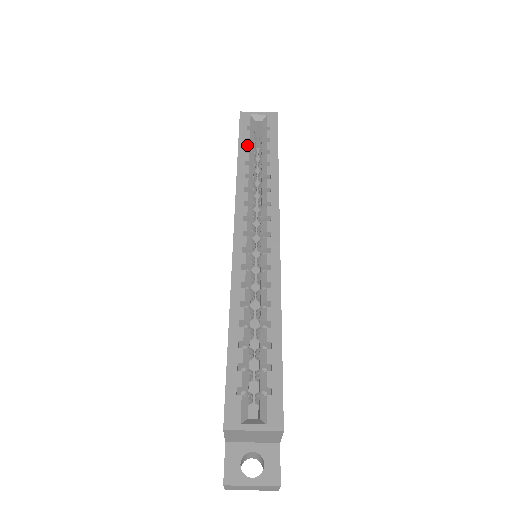
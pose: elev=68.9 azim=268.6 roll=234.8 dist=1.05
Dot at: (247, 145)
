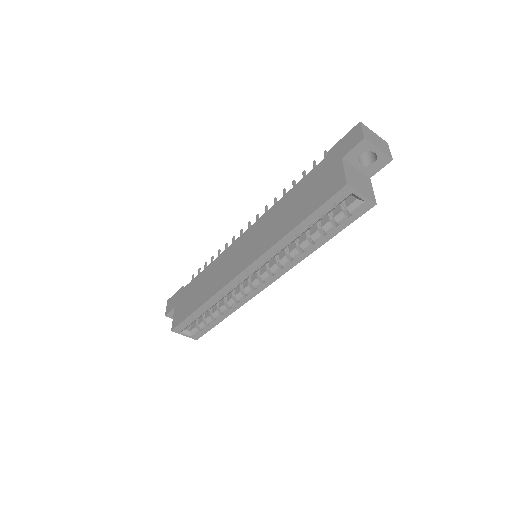
Dot at: (315, 221)
